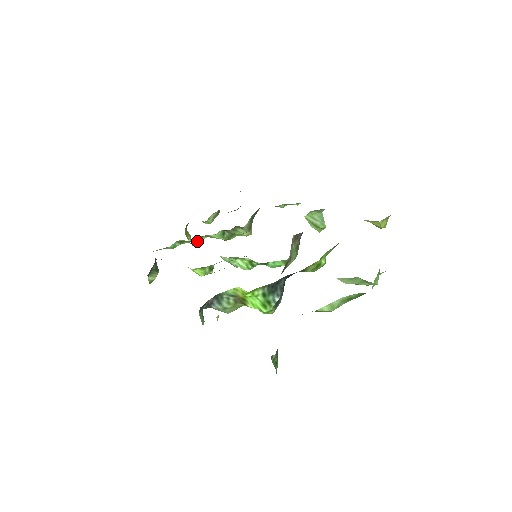
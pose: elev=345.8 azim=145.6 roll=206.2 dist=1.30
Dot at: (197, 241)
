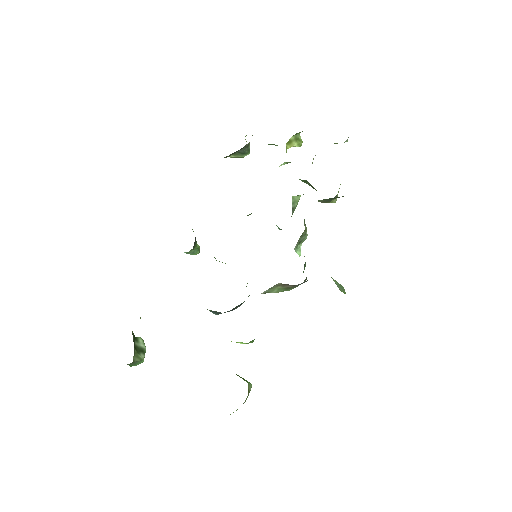
Dot at: (282, 164)
